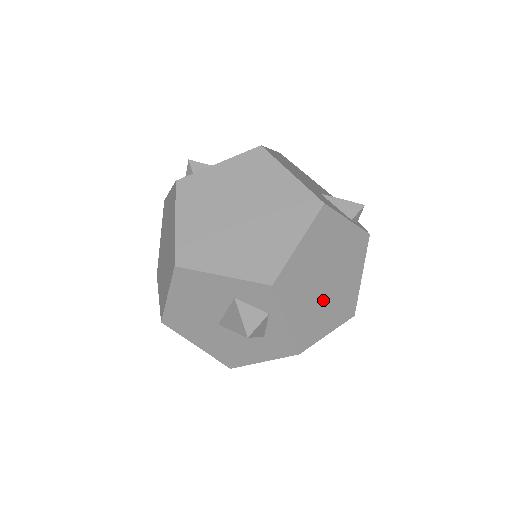
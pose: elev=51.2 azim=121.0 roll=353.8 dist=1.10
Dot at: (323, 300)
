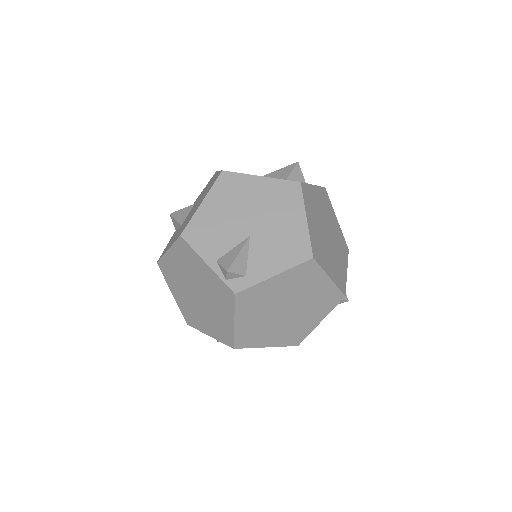
Dot at: (320, 225)
